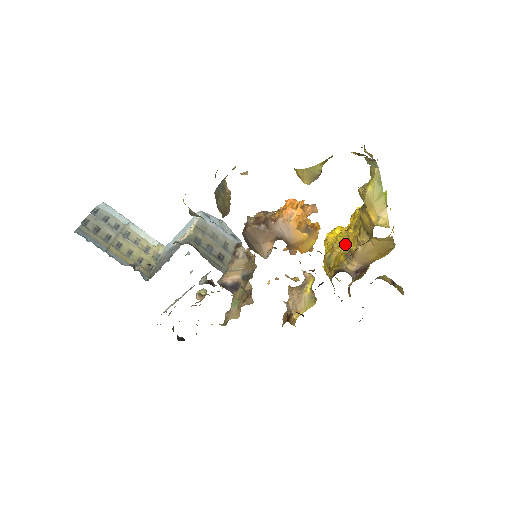
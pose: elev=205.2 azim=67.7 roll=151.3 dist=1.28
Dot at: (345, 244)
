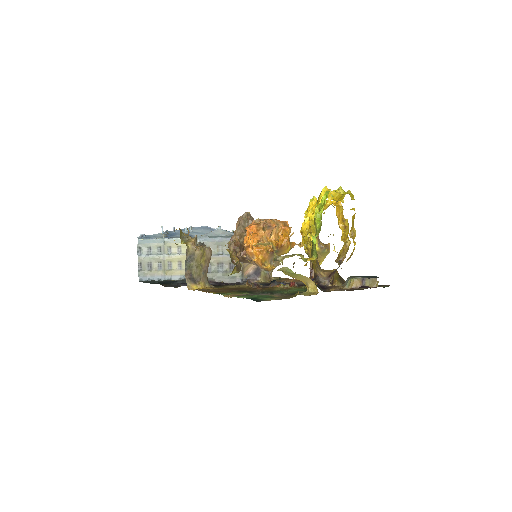
Dot at: occluded
